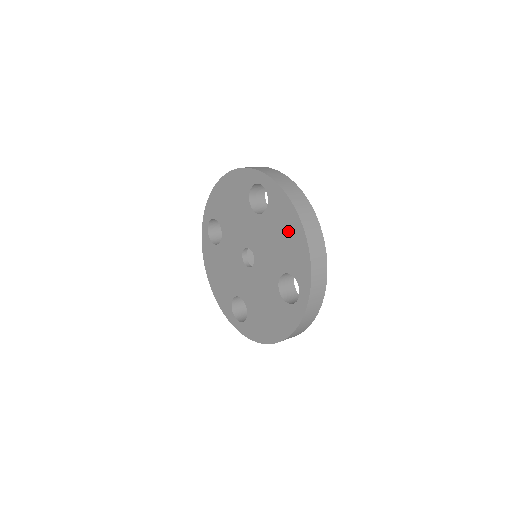
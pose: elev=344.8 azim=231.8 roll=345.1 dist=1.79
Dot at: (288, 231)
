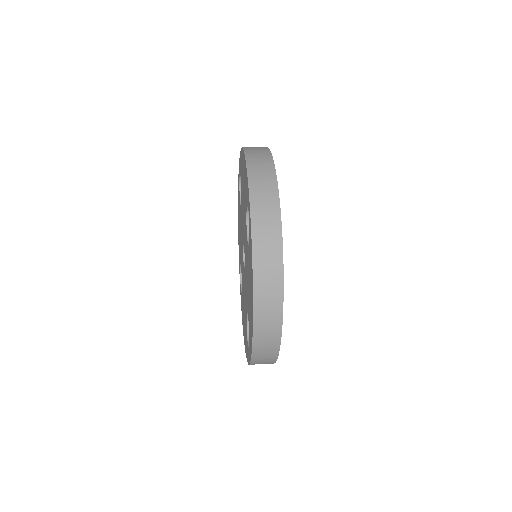
Dot at: (243, 174)
